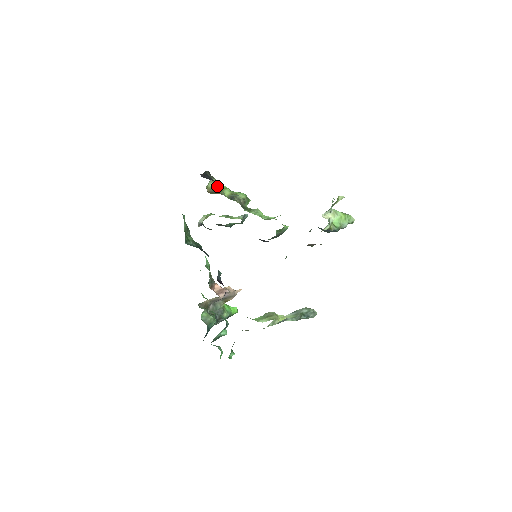
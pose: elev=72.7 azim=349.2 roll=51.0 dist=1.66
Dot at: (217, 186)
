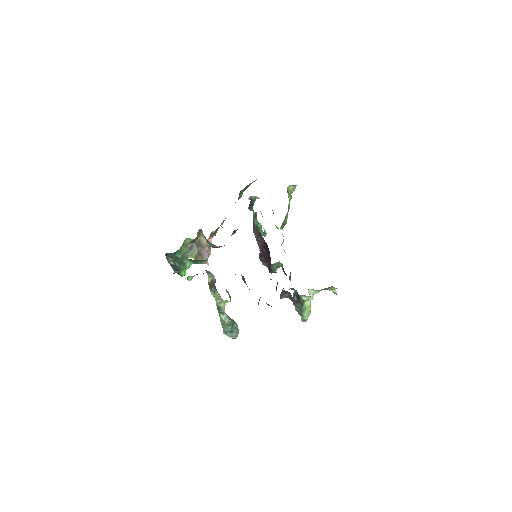
Dot at: (289, 194)
